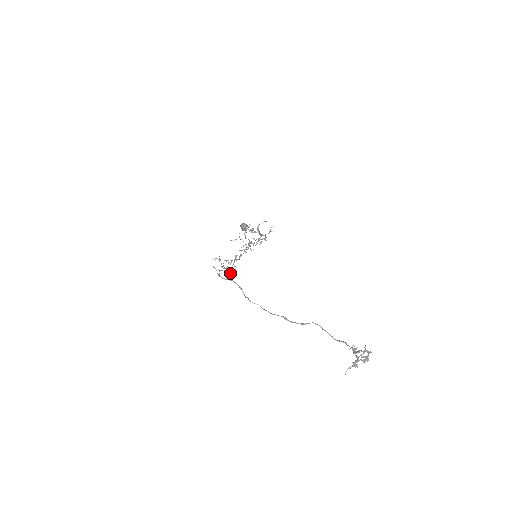
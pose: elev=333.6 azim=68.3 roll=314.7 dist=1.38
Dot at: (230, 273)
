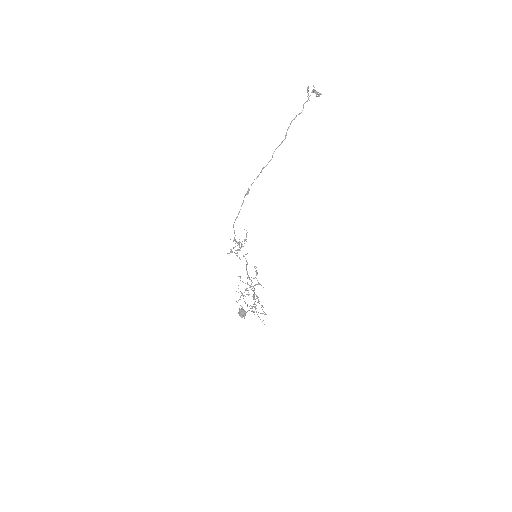
Dot at: occluded
